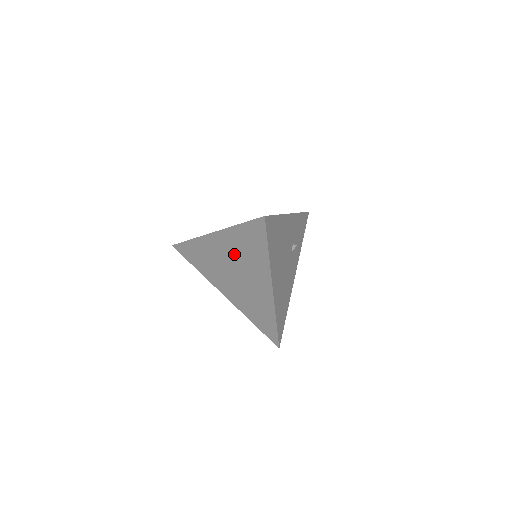
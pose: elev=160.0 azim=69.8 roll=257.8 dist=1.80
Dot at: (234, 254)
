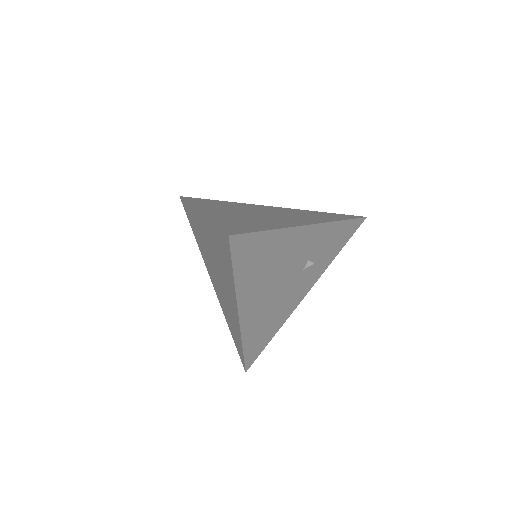
Dot at: (213, 250)
